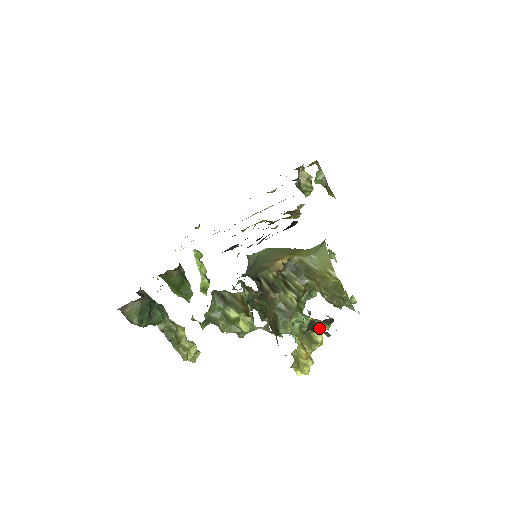
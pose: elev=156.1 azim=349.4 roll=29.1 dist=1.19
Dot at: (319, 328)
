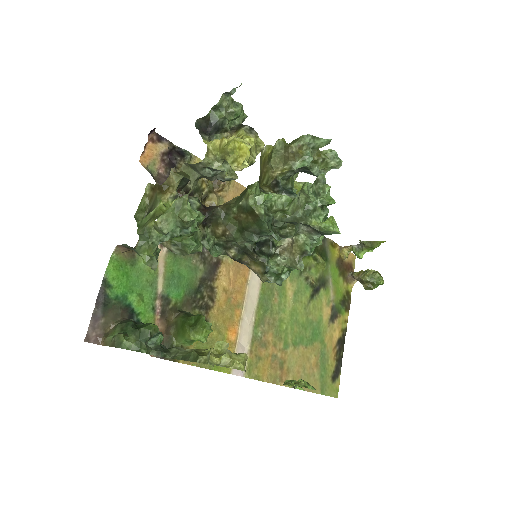
Dot at: occluded
